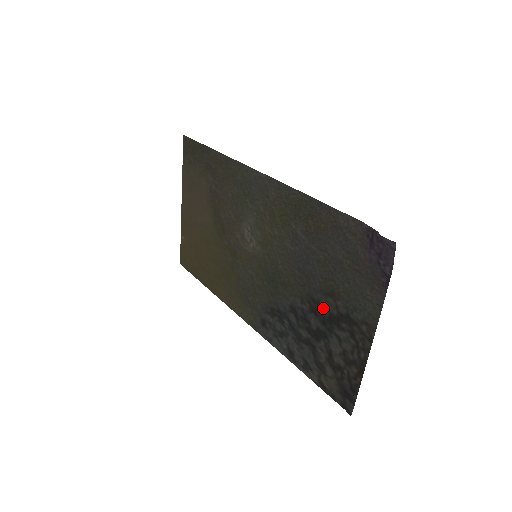
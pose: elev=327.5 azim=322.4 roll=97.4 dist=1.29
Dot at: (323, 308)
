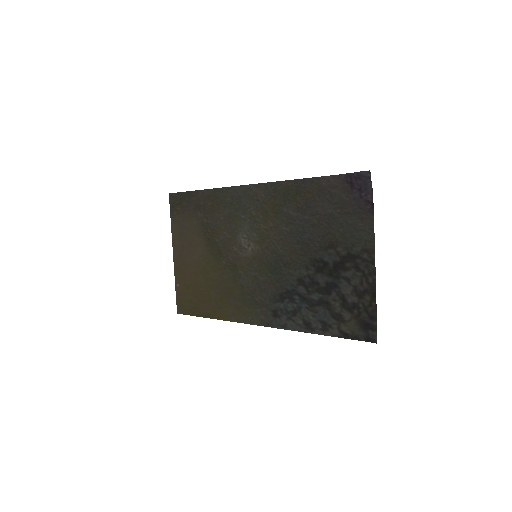
Dot at: (327, 262)
